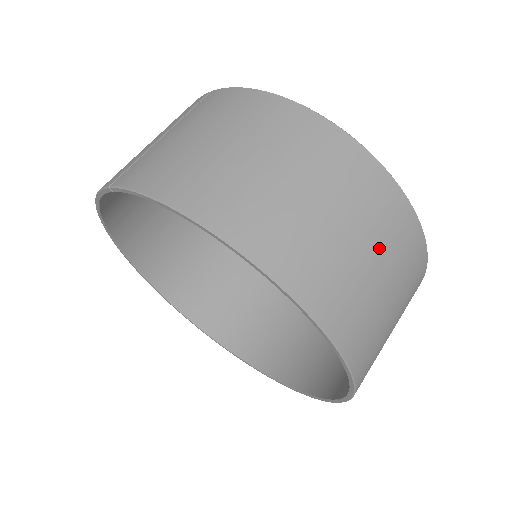
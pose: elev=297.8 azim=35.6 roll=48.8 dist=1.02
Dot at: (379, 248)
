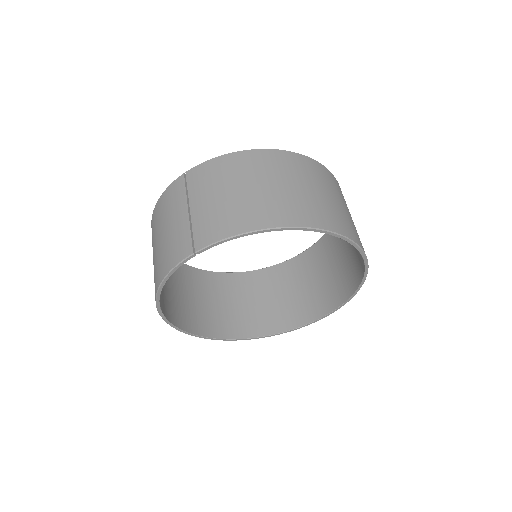
Dot at: (338, 196)
